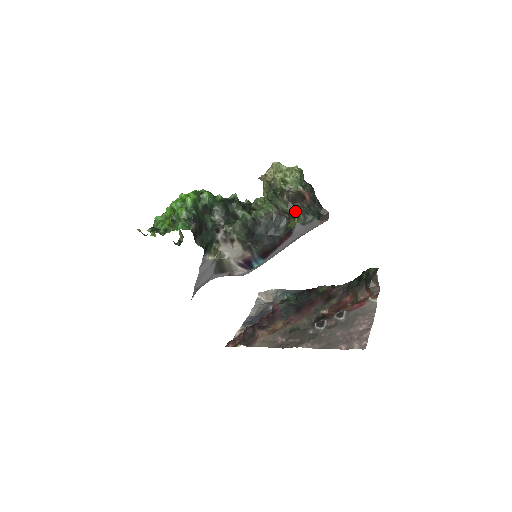
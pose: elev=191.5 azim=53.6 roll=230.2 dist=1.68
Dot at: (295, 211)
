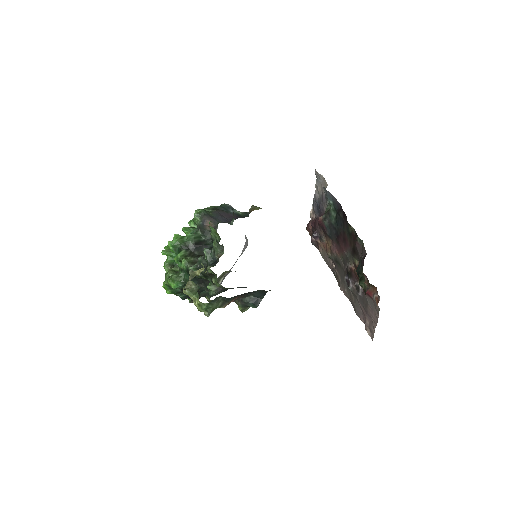
Dot at: (237, 303)
